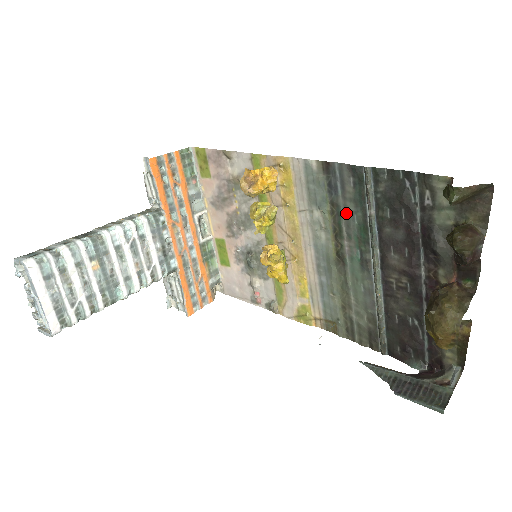
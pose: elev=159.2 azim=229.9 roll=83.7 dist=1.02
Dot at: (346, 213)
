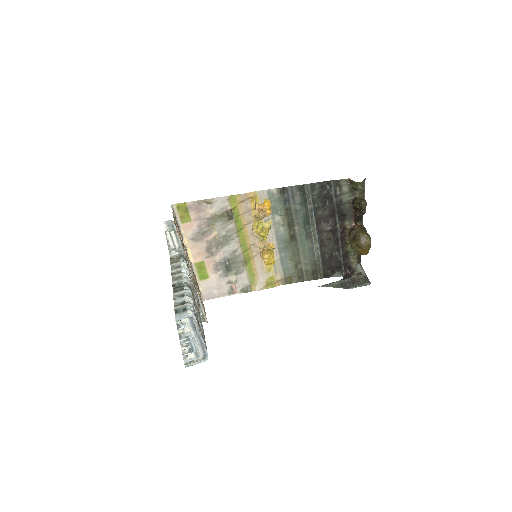
Dot at: (296, 212)
